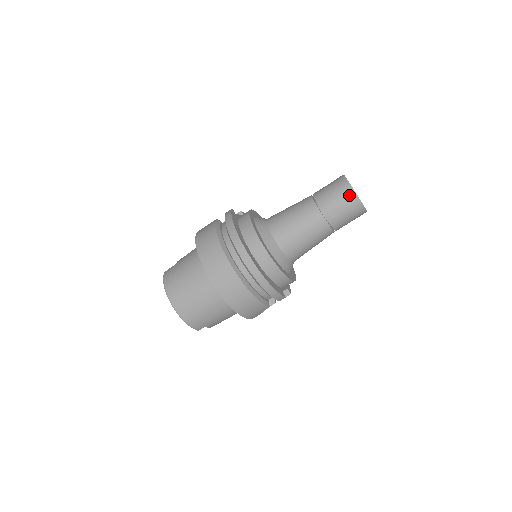
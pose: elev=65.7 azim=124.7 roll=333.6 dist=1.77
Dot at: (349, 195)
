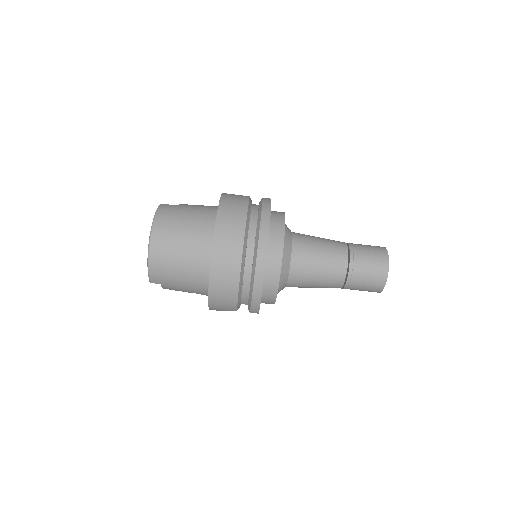
Dot at: (382, 268)
